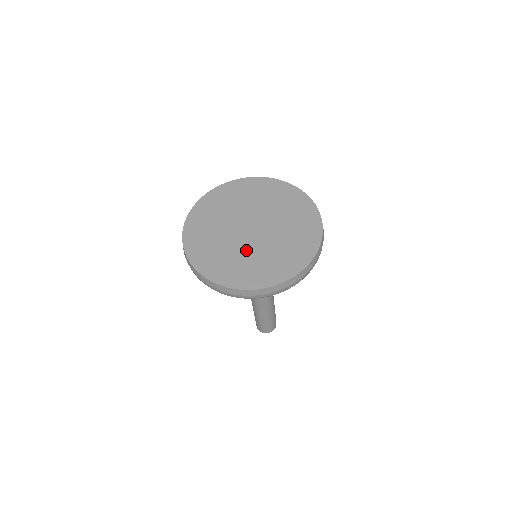
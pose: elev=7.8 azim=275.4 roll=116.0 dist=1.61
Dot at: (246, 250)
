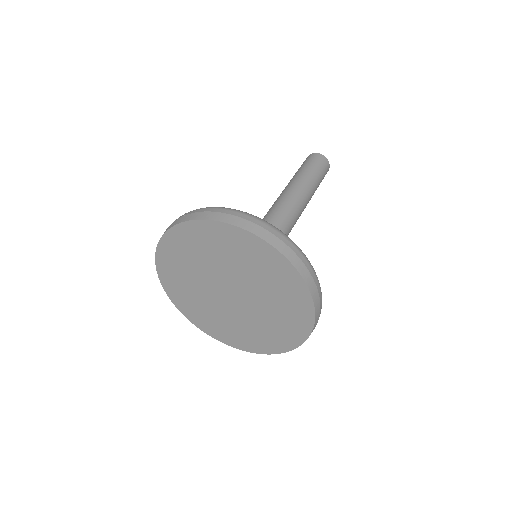
Dot at: (229, 315)
